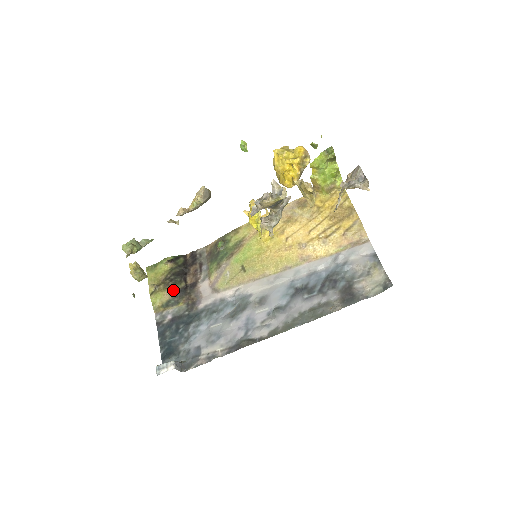
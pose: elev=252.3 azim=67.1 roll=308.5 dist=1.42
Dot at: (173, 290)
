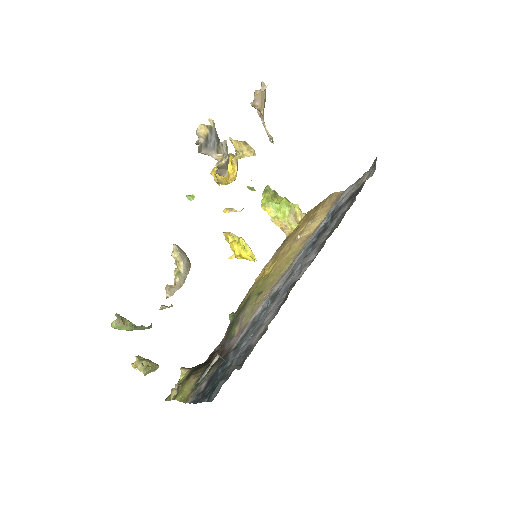
Dot at: (199, 372)
